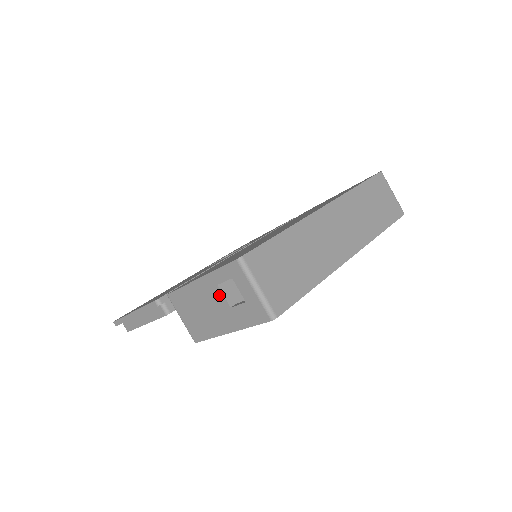
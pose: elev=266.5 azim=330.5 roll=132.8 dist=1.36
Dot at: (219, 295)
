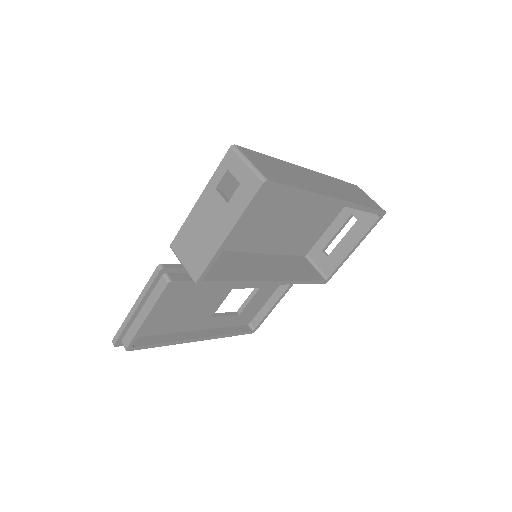
Dot at: (217, 199)
